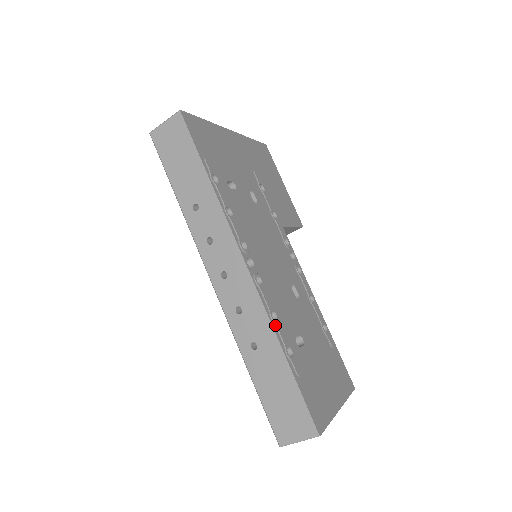
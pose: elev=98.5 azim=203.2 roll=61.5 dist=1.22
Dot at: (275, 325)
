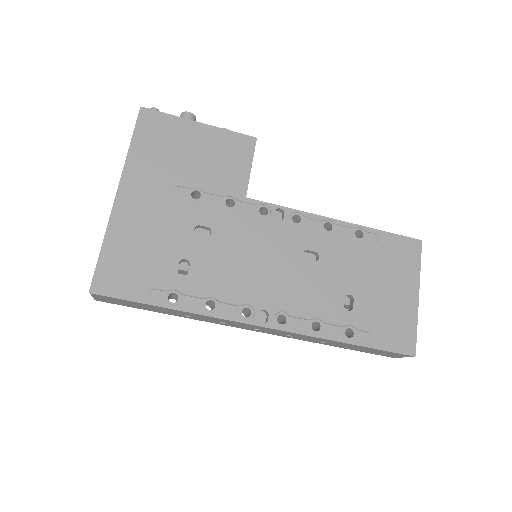
Dot at: (322, 333)
